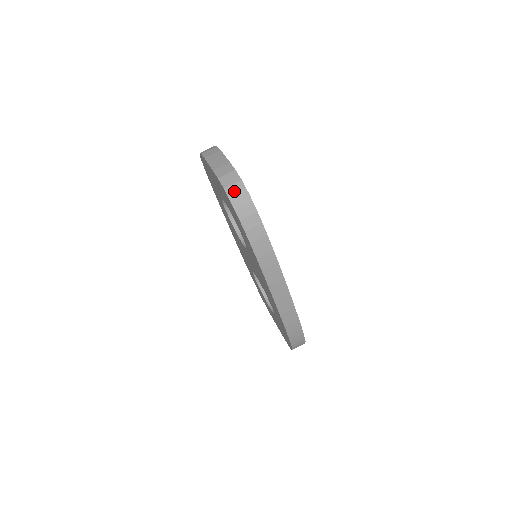
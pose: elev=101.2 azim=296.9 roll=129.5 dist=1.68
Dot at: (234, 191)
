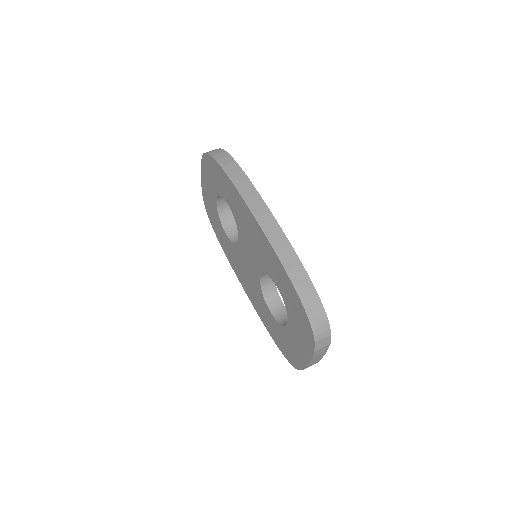
Dot at: occluded
